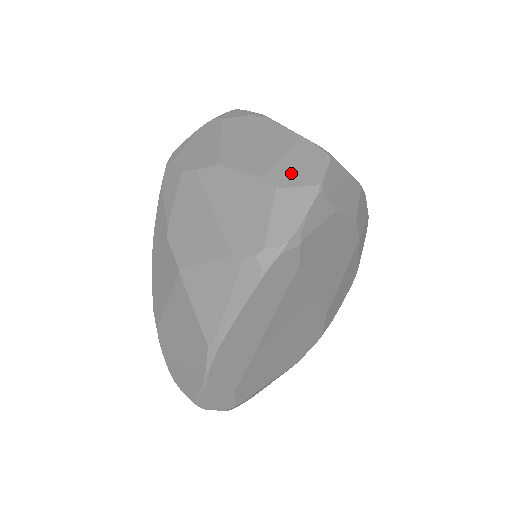
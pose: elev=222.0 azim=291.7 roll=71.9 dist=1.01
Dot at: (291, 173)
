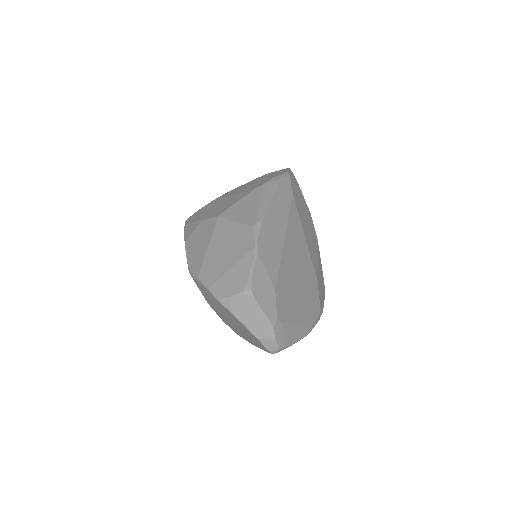
Dot at: occluded
